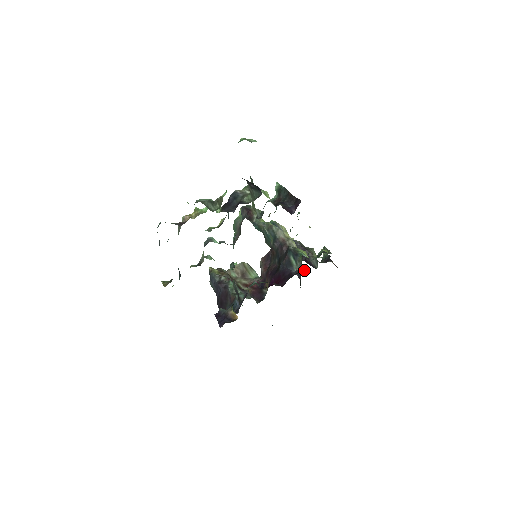
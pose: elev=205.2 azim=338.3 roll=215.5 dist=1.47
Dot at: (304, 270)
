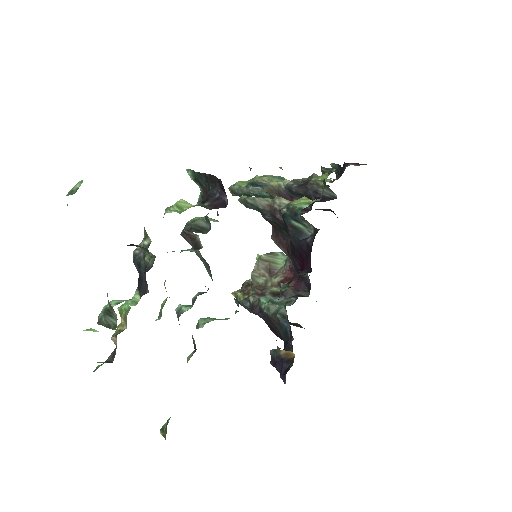
Dot at: (317, 231)
